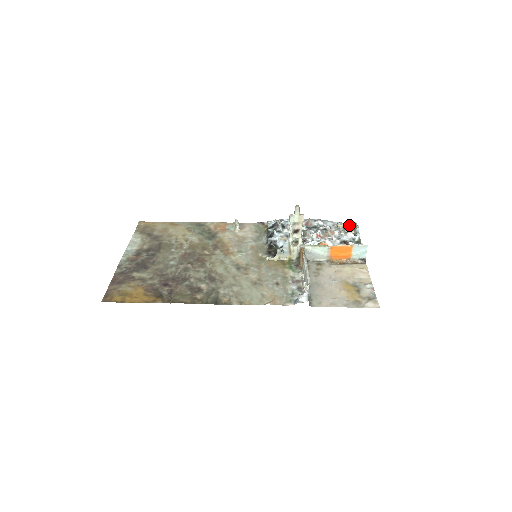
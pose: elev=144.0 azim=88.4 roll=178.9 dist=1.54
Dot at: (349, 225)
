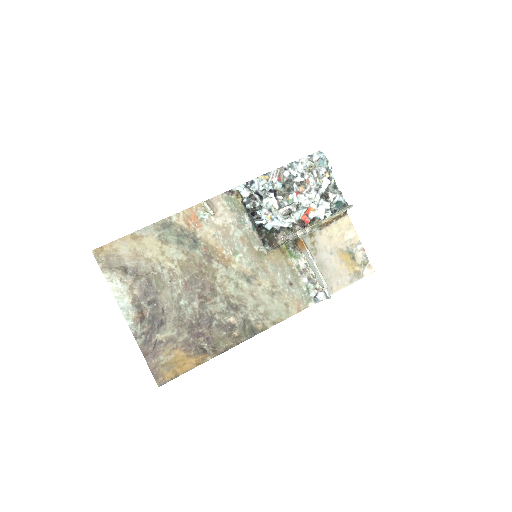
Dot at: (320, 165)
